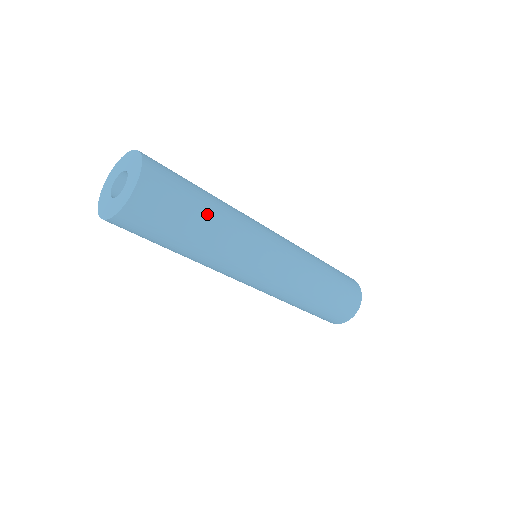
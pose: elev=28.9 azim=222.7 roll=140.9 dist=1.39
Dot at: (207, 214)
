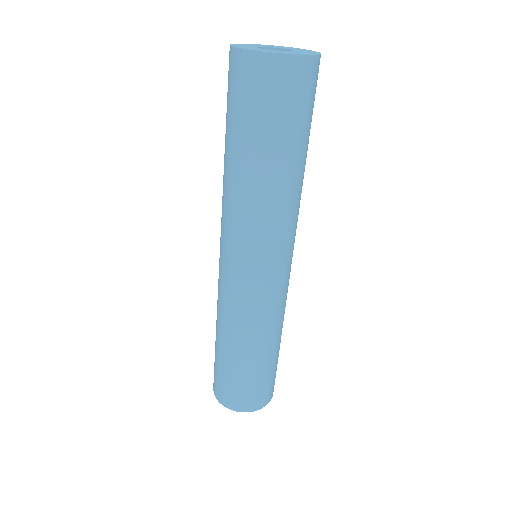
Dot at: (291, 160)
